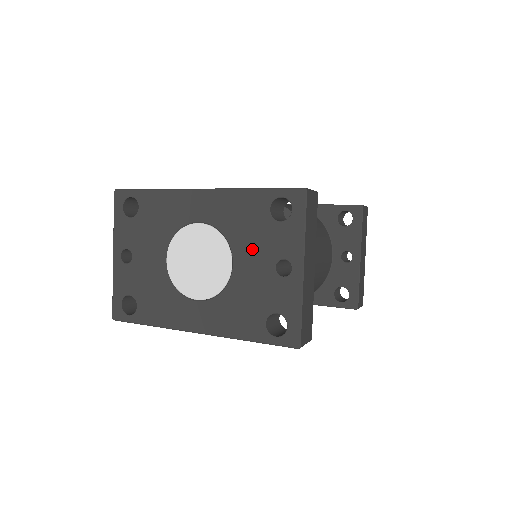
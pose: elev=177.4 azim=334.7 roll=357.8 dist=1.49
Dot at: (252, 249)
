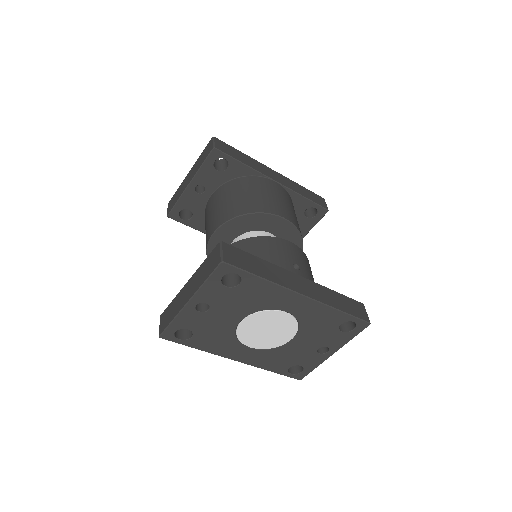
Dot at: (312, 337)
